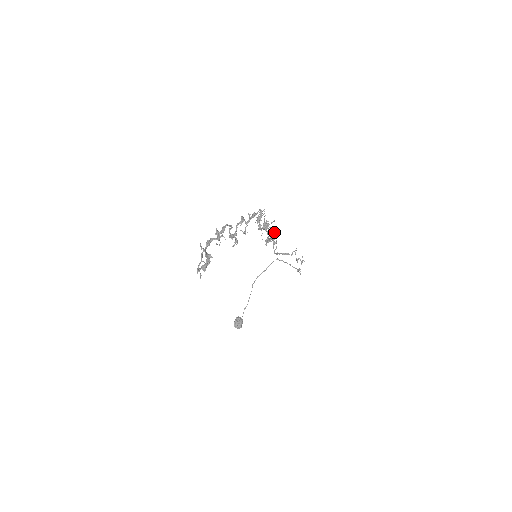
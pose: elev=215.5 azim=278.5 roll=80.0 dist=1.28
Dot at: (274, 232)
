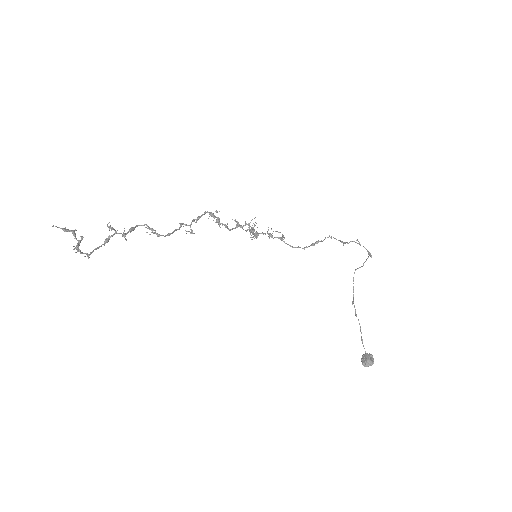
Dot at: occluded
